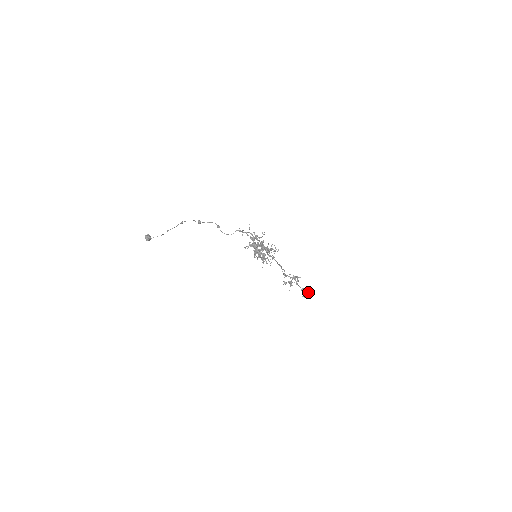
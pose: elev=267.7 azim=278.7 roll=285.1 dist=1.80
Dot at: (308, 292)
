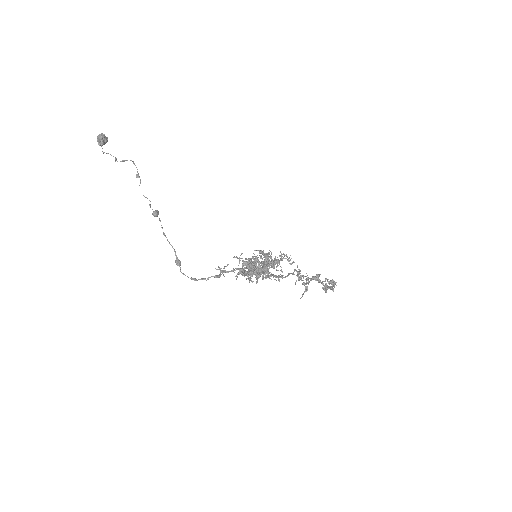
Dot at: (332, 286)
